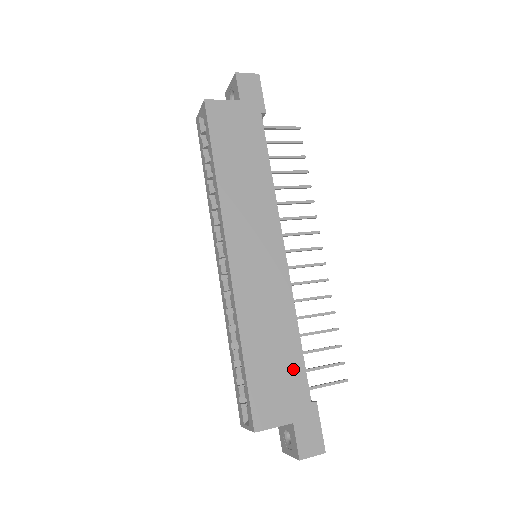
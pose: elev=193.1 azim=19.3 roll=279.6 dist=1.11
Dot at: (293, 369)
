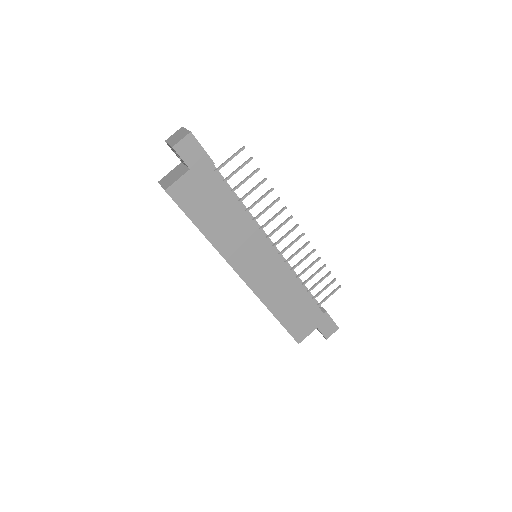
Dot at: (307, 306)
